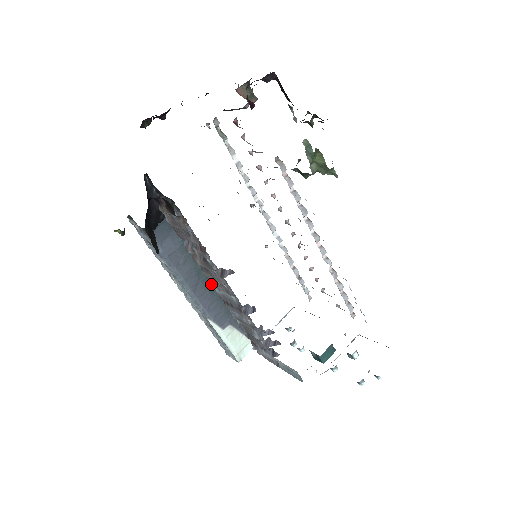
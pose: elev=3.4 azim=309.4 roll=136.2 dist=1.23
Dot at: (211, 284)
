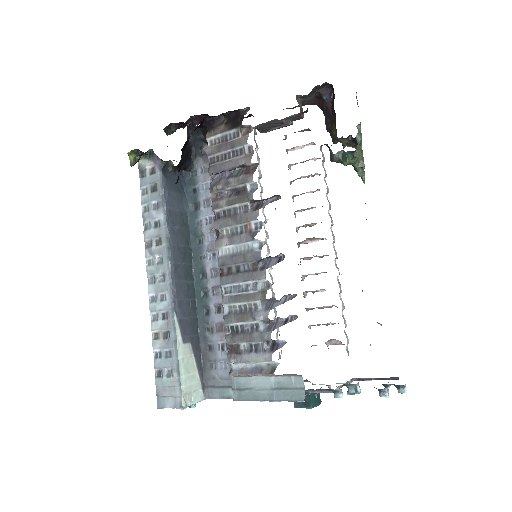
Dot at: (219, 242)
